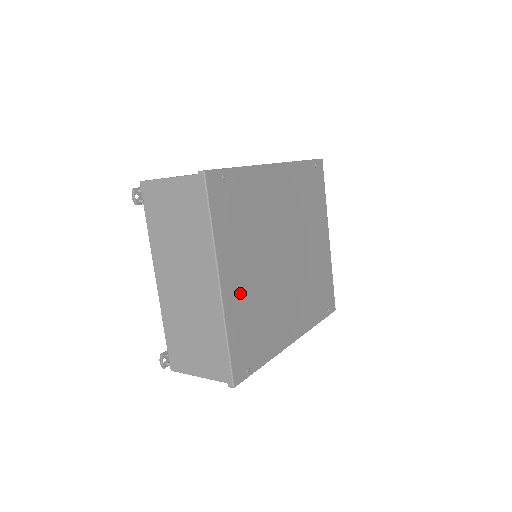
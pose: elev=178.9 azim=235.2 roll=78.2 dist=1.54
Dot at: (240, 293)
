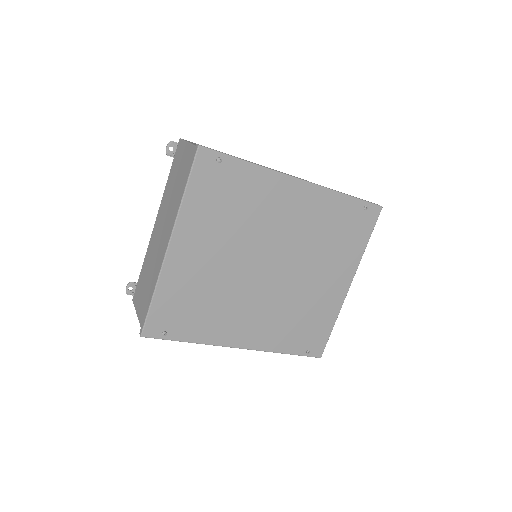
Dot at: (190, 266)
